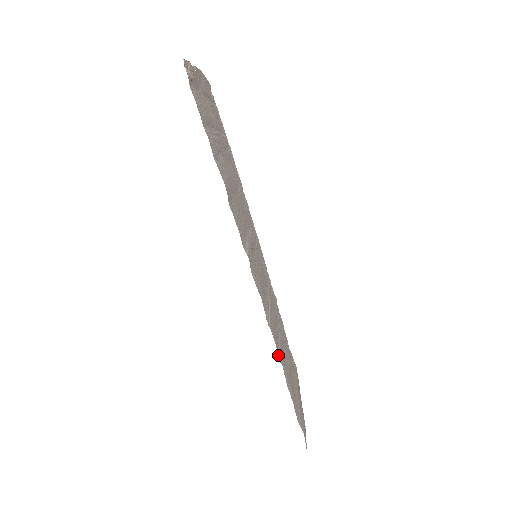
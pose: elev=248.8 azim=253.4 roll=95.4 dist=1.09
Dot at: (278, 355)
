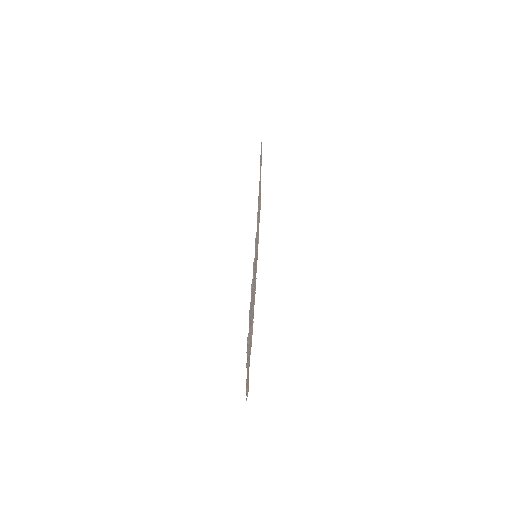
Dot at: (253, 266)
